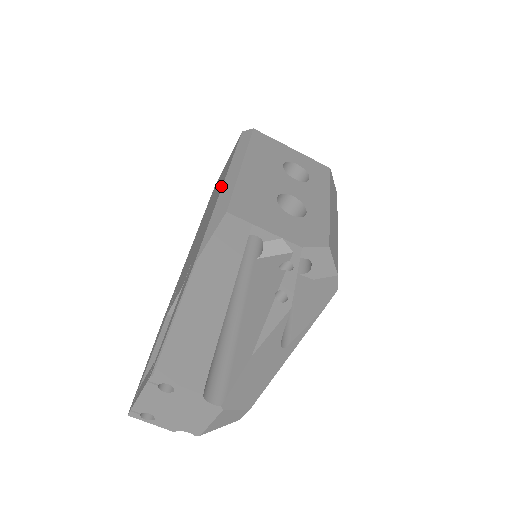
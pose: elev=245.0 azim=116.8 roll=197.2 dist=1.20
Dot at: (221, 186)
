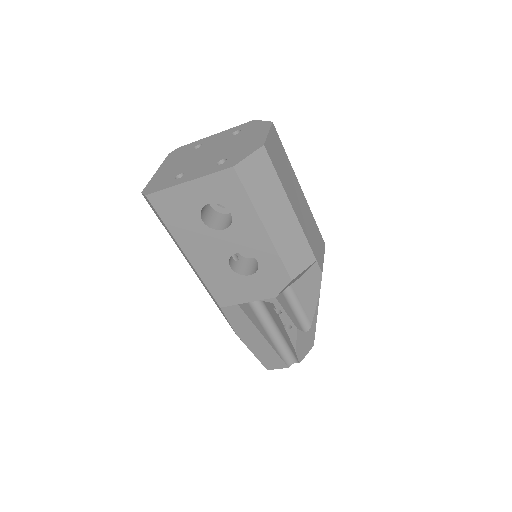
Dot at: occluded
